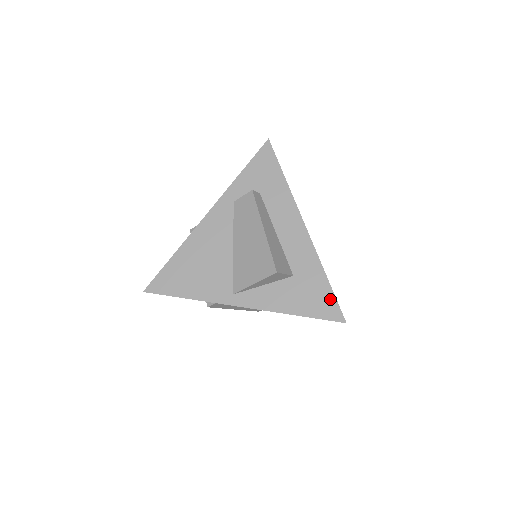
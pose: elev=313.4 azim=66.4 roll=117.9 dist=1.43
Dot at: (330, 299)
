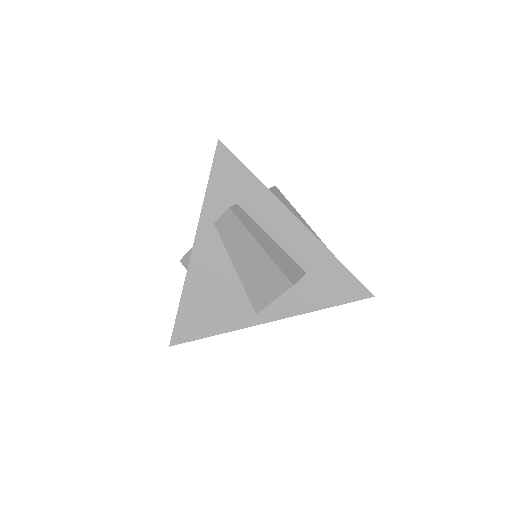
Dot at: (351, 281)
